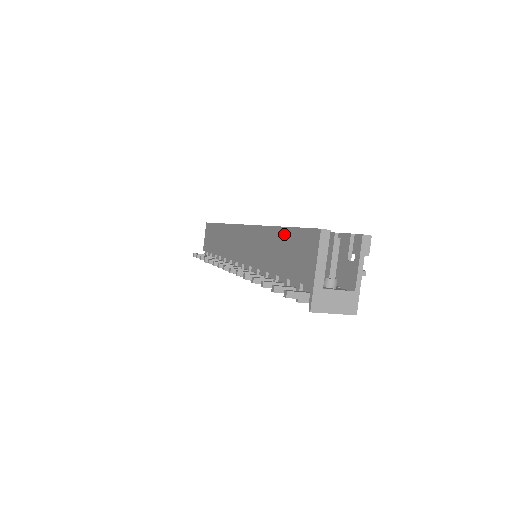
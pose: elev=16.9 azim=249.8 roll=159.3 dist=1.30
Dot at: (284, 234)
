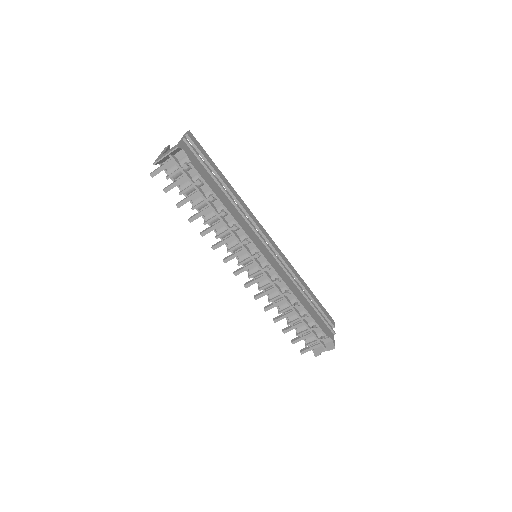
Dot at: occluded
